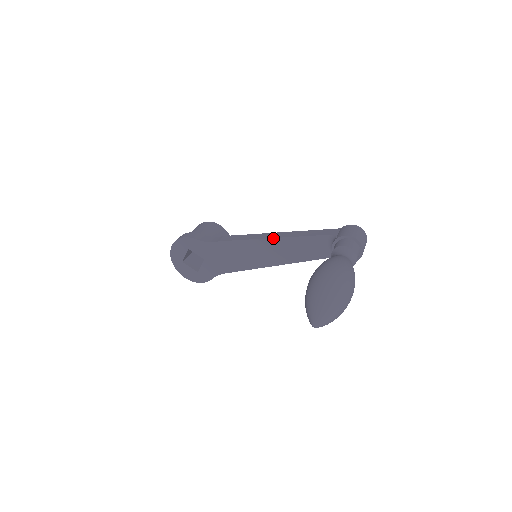
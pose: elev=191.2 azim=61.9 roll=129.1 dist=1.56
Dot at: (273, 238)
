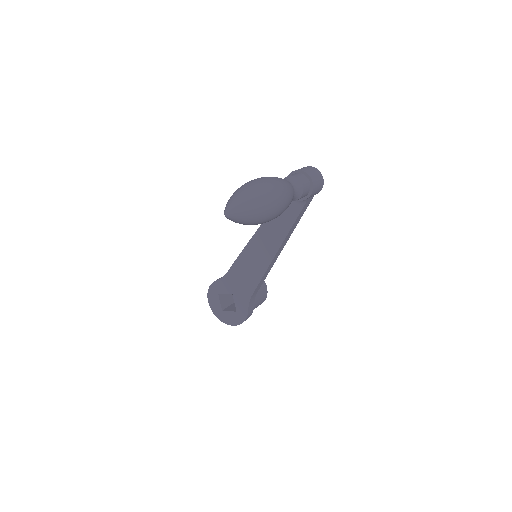
Dot at: (257, 230)
